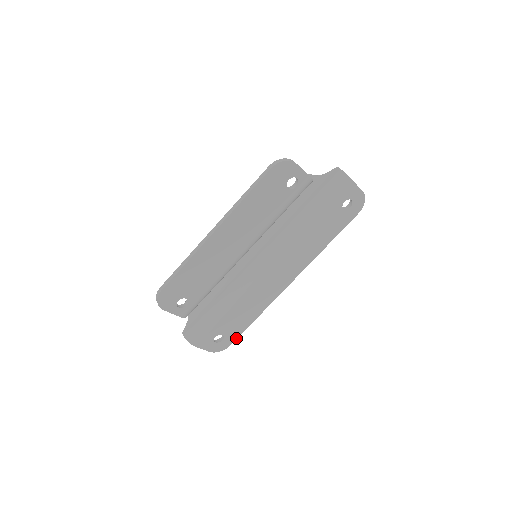
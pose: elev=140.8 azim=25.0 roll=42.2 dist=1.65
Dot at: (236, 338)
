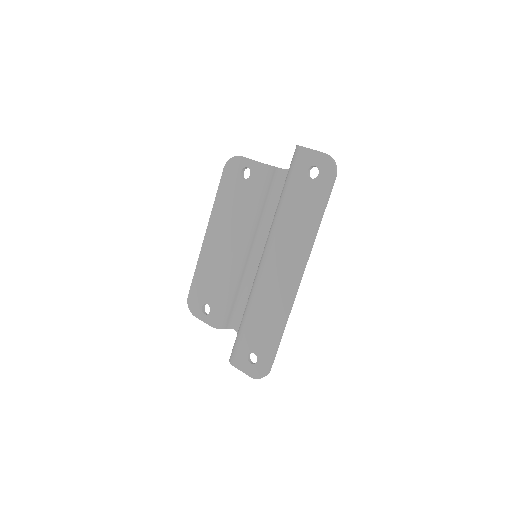
Dot at: (271, 361)
